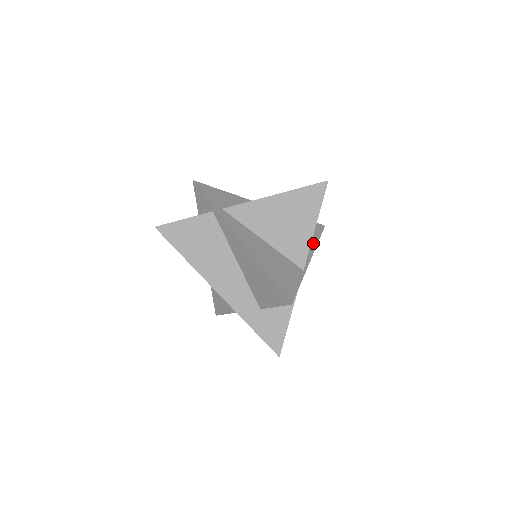
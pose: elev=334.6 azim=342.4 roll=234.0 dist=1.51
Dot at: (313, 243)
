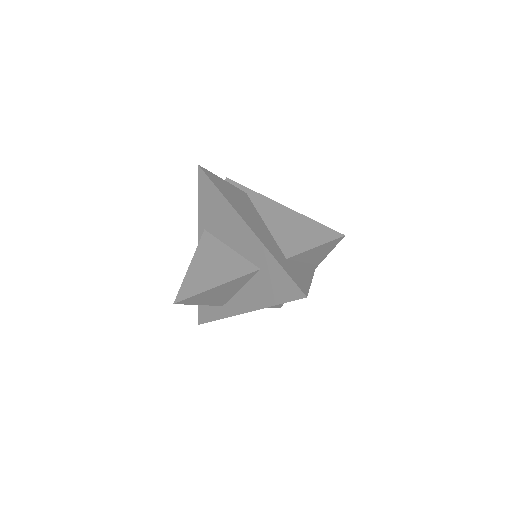
Dot at: occluded
